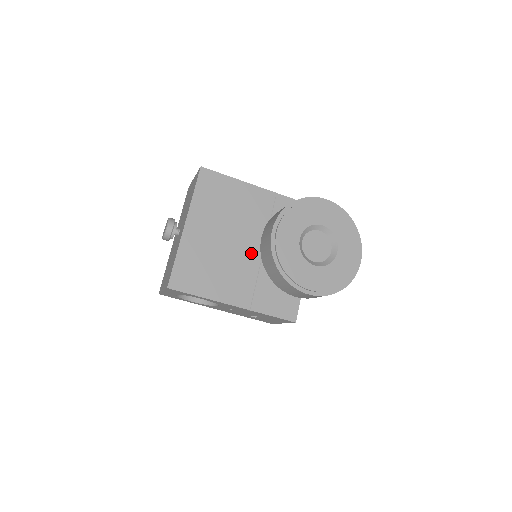
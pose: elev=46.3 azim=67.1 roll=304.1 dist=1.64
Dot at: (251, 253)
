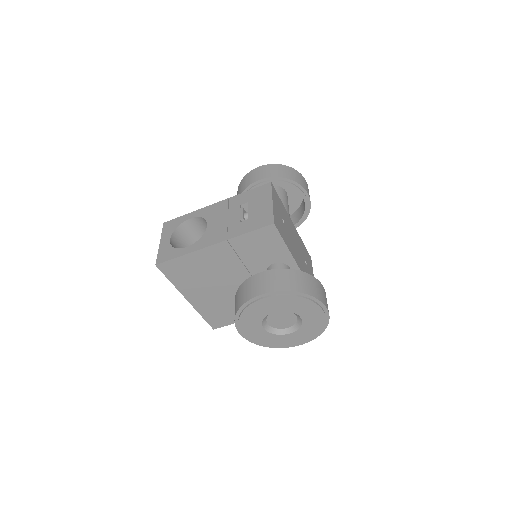
Dot at: occluded
